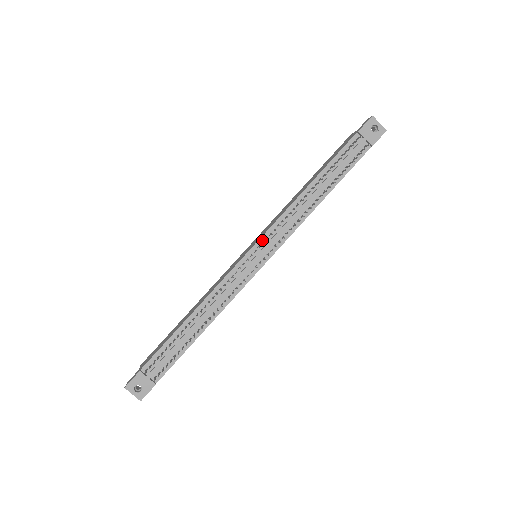
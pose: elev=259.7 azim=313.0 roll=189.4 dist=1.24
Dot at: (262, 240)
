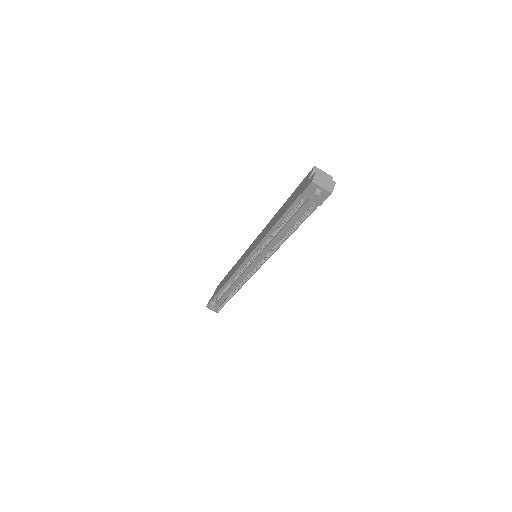
Dot at: (251, 256)
